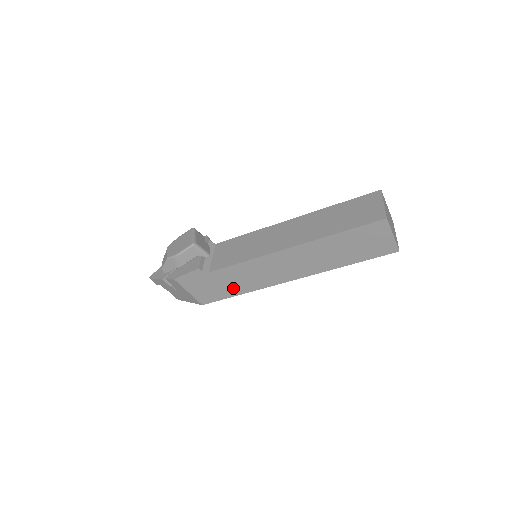
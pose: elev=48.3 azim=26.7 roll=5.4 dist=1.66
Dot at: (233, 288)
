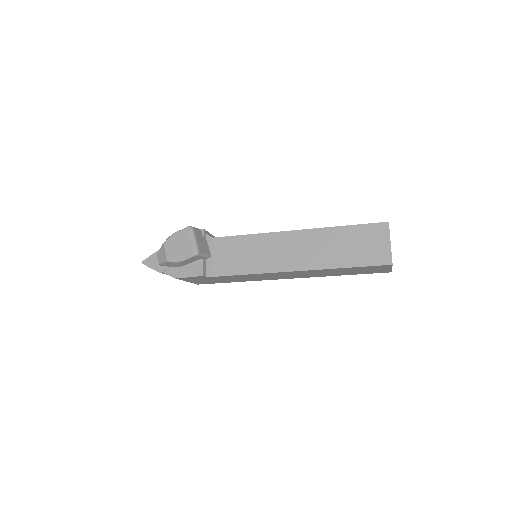
Dot at: (232, 280)
